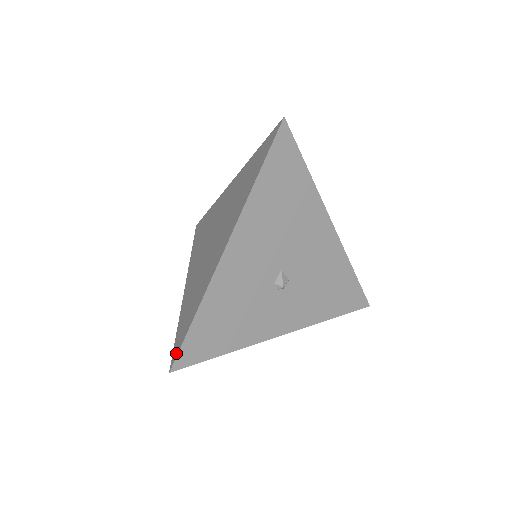
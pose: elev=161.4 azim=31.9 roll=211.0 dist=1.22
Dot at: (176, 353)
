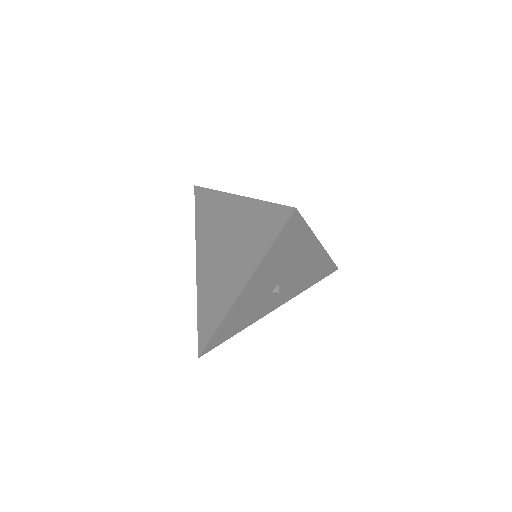
Dot at: (202, 347)
